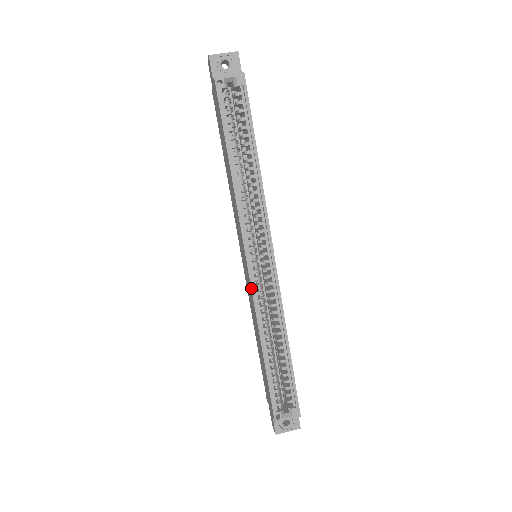
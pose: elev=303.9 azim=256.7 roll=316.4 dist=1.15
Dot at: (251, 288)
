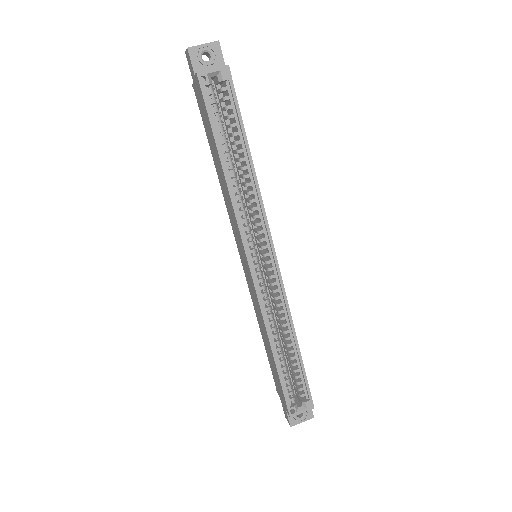
Dot at: (255, 291)
